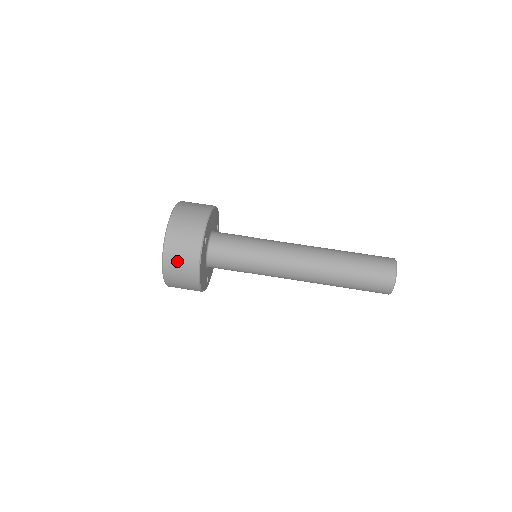
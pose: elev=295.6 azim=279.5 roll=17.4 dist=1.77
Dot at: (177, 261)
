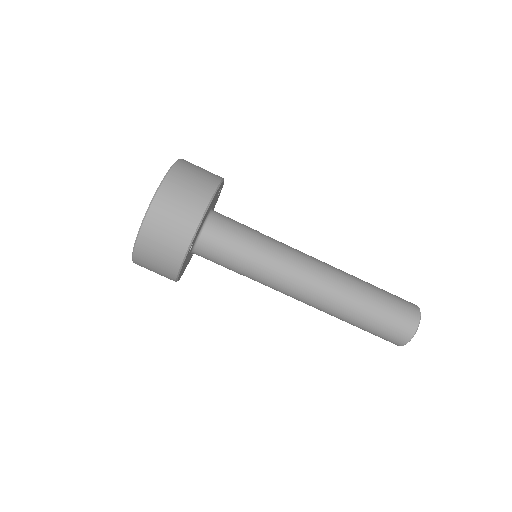
Dot at: (150, 264)
